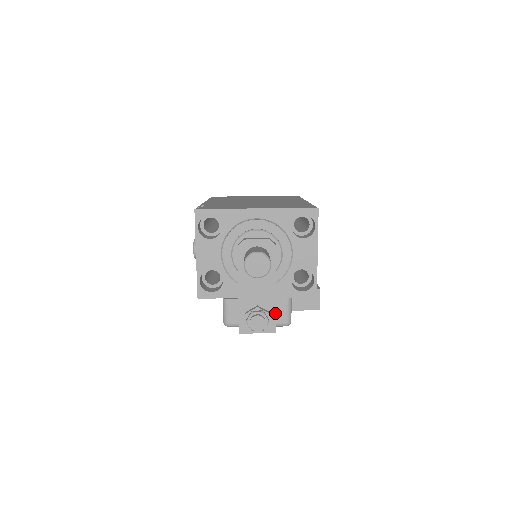
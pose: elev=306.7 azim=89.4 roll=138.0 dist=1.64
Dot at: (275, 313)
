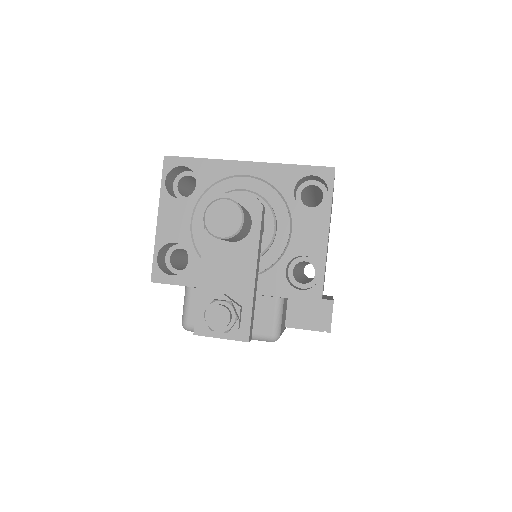
Dot at: (250, 309)
